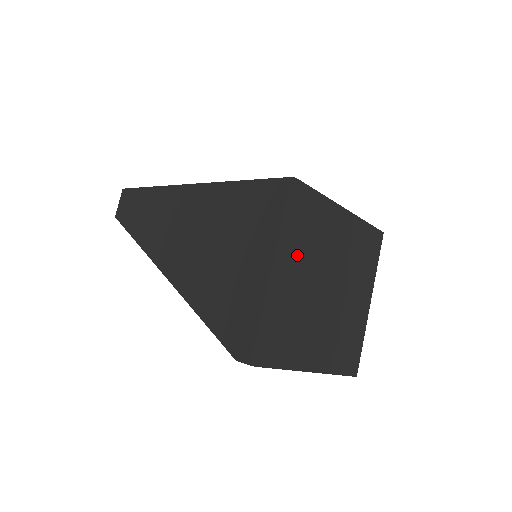
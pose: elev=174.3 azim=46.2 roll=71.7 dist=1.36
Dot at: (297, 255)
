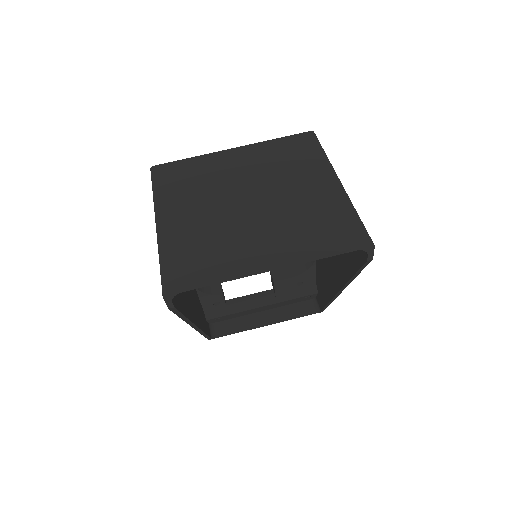
Dot at: (181, 202)
